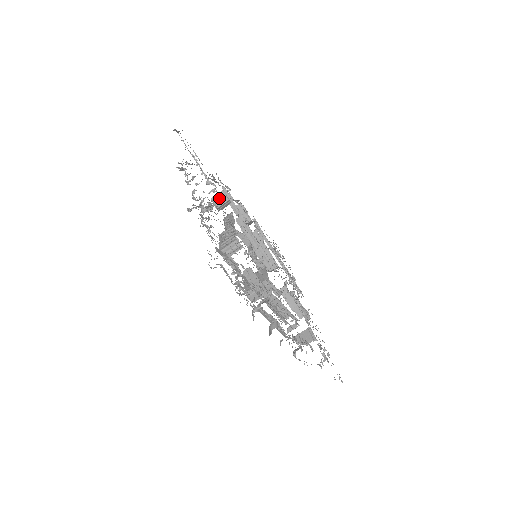
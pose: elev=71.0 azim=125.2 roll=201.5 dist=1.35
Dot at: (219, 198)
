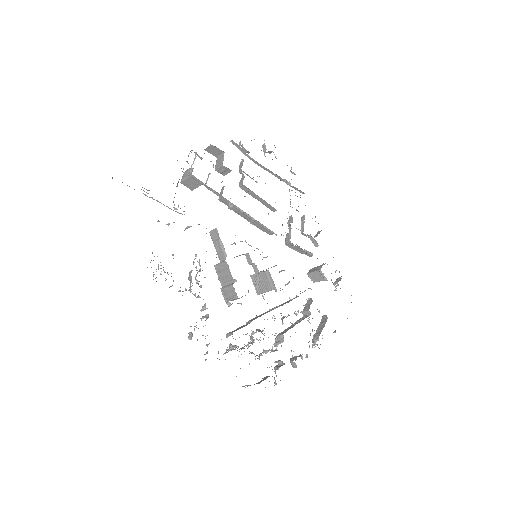
Dot at: (190, 183)
